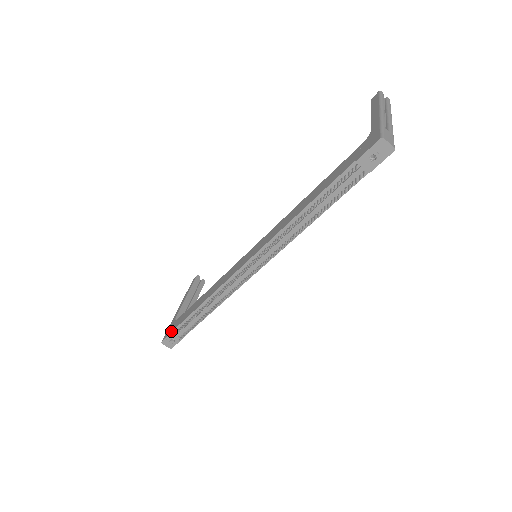
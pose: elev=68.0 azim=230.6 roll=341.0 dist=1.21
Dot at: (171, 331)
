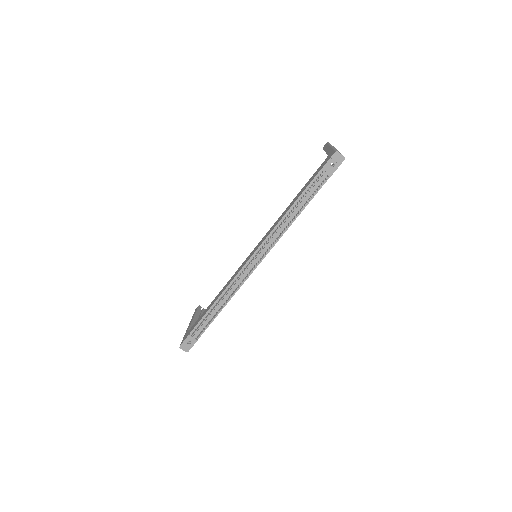
Dot at: (188, 334)
